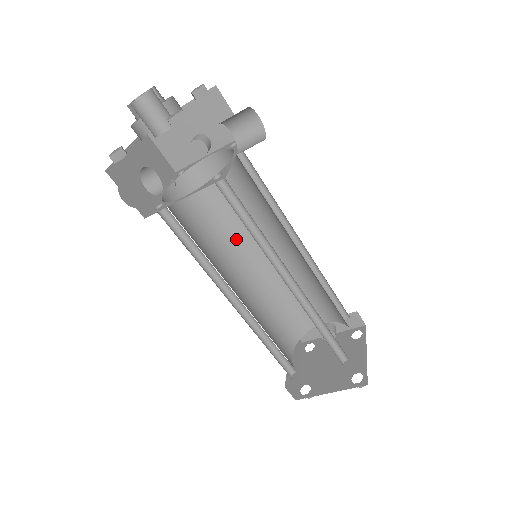
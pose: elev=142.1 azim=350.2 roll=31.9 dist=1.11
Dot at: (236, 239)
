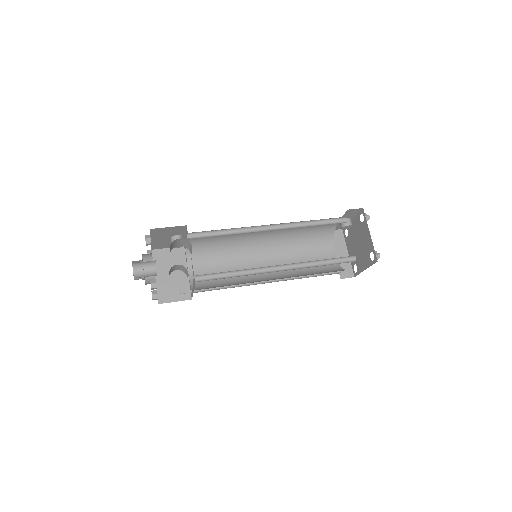
Dot at: (243, 244)
